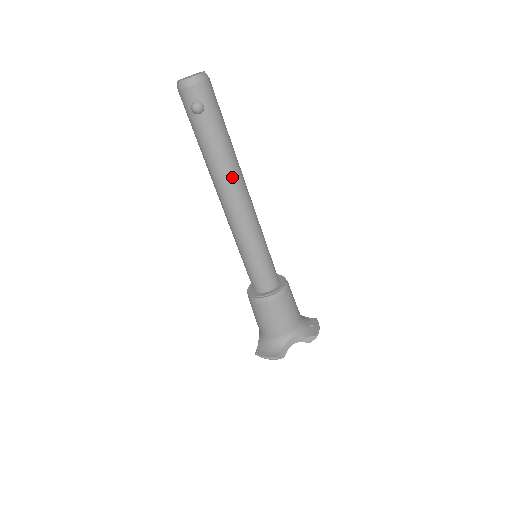
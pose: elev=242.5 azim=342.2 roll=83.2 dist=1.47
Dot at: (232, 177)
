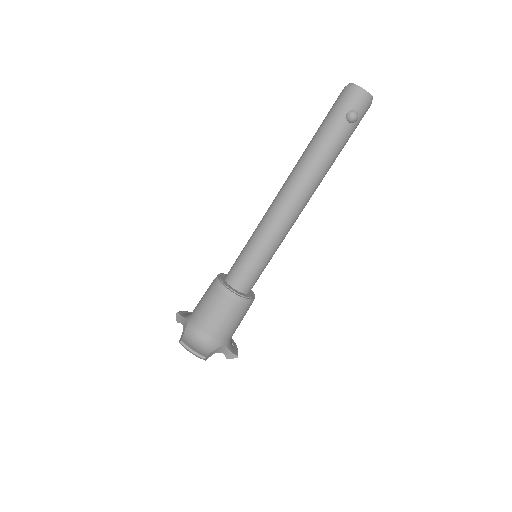
Dot at: (316, 185)
